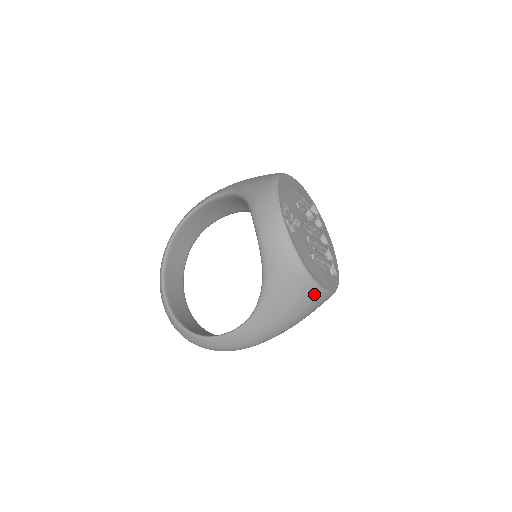
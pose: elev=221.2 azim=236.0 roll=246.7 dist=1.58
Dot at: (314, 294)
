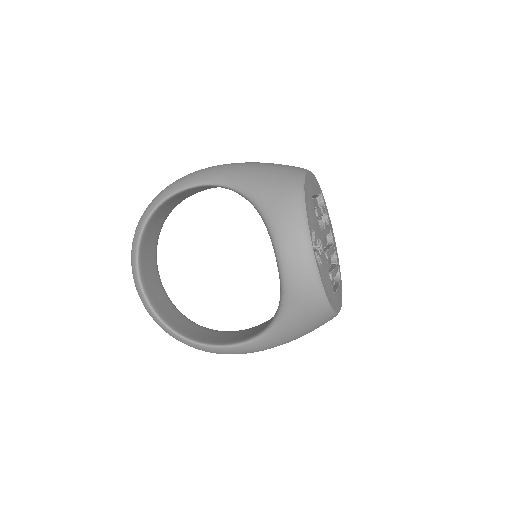
Dot at: occluded
